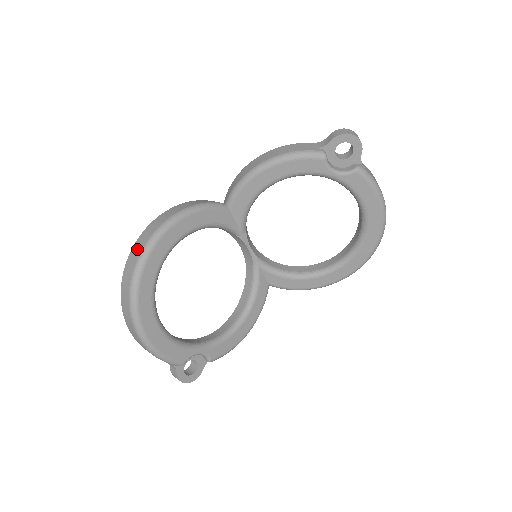
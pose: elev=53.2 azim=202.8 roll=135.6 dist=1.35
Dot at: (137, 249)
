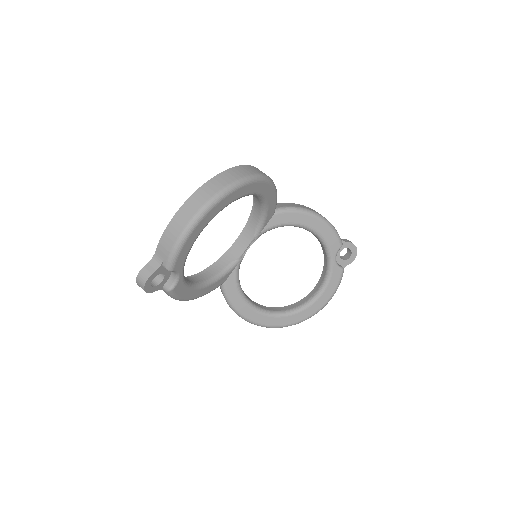
Dot at: (248, 170)
